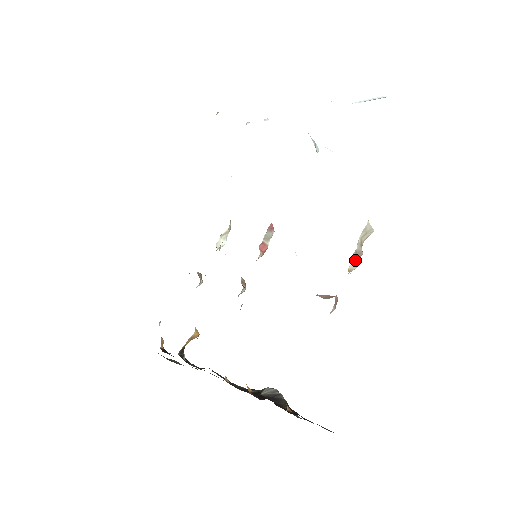
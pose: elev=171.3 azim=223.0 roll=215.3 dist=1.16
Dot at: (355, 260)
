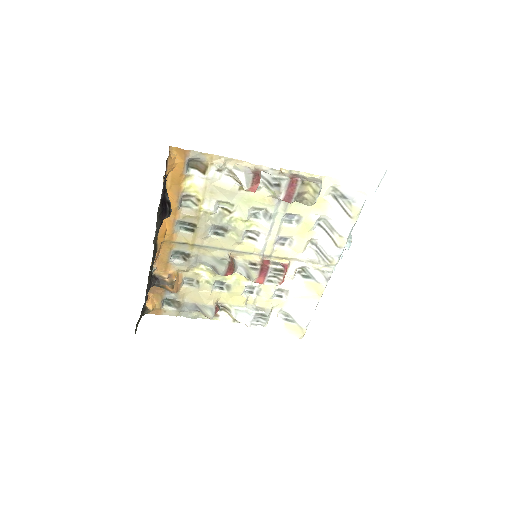
Dot at: (291, 175)
